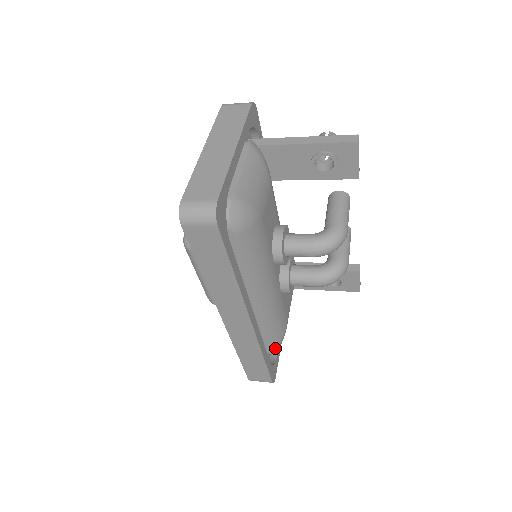
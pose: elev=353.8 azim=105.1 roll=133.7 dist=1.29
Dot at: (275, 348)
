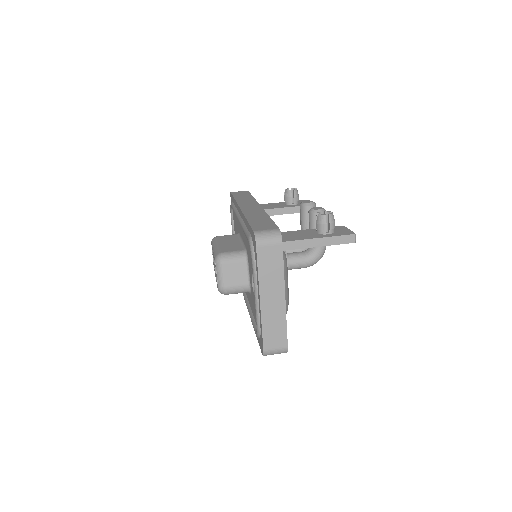
Dot at: occluded
